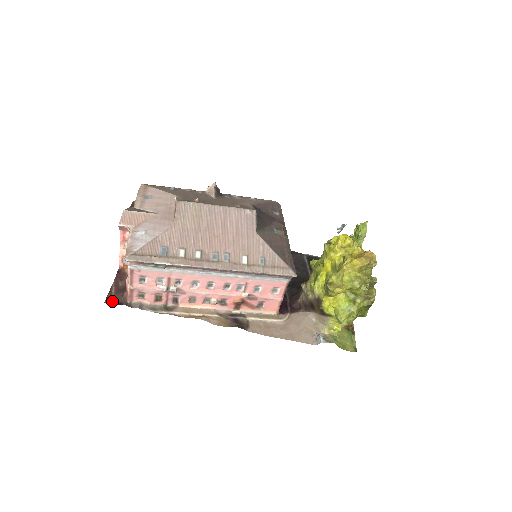
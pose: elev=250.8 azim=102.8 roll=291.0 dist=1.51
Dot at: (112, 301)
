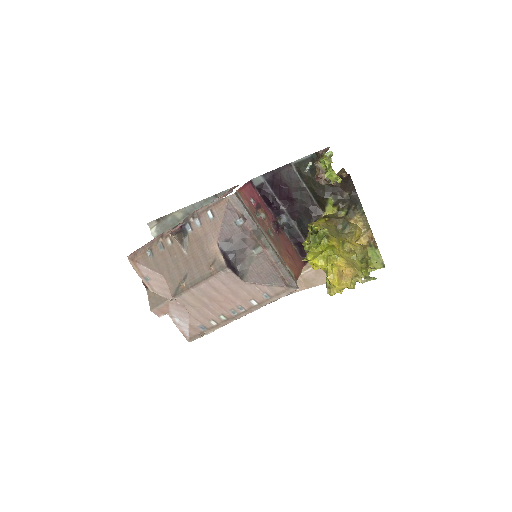
Dot at: occluded
